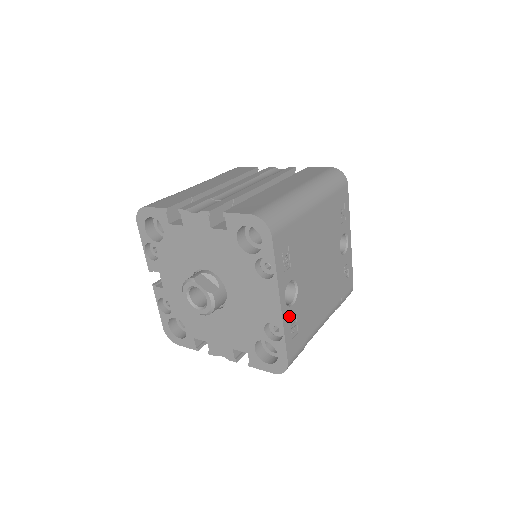
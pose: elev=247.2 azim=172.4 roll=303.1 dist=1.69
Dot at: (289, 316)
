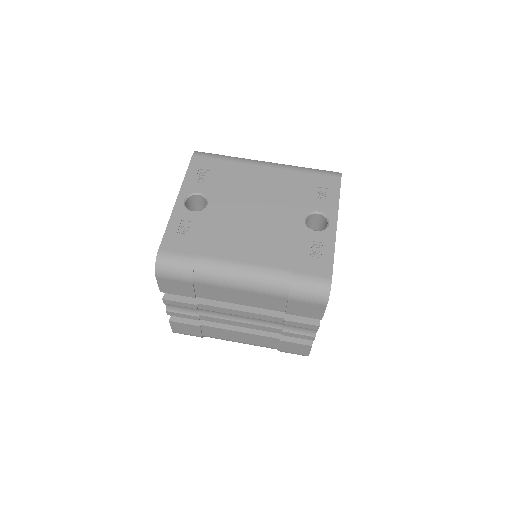
Dot at: (183, 216)
